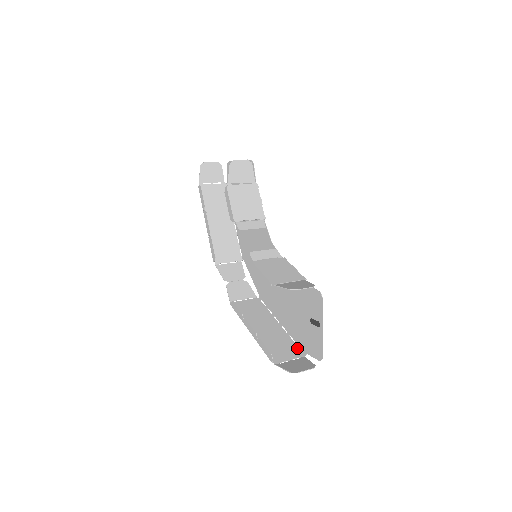
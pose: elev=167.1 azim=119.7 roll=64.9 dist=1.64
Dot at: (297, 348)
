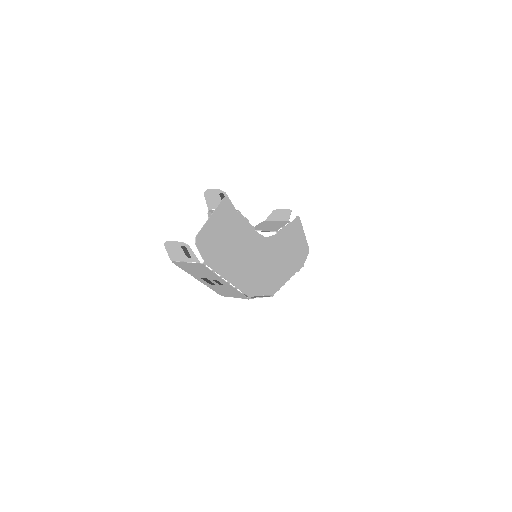
Dot at: (207, 268)
